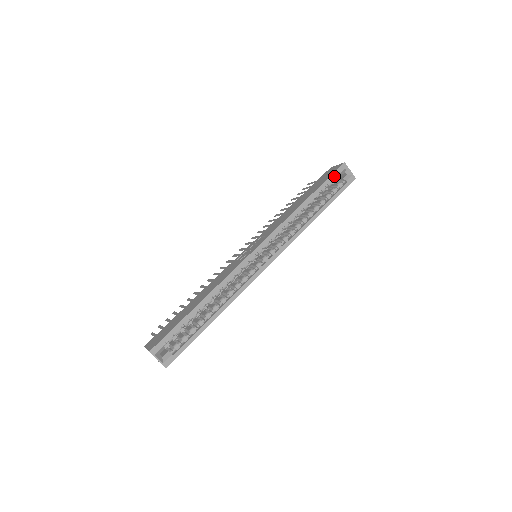
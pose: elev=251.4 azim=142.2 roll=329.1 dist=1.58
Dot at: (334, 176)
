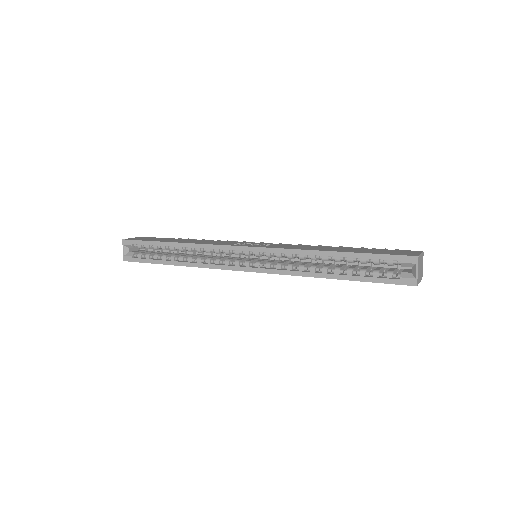
Dot at: (388, 258)
